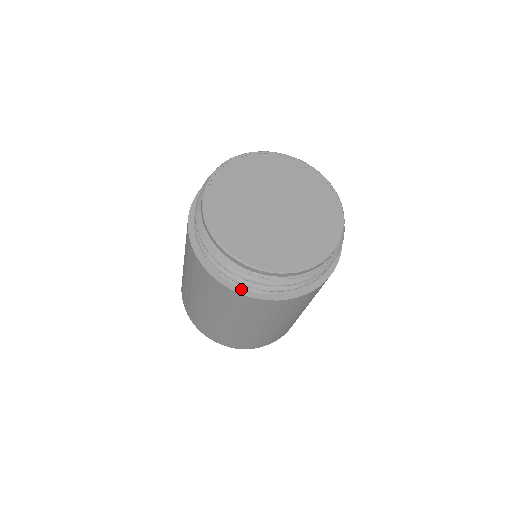
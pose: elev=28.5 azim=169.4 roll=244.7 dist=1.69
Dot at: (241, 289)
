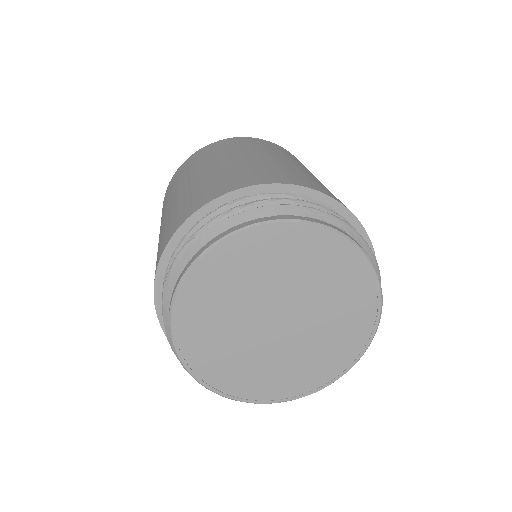
Dot at: occluded
